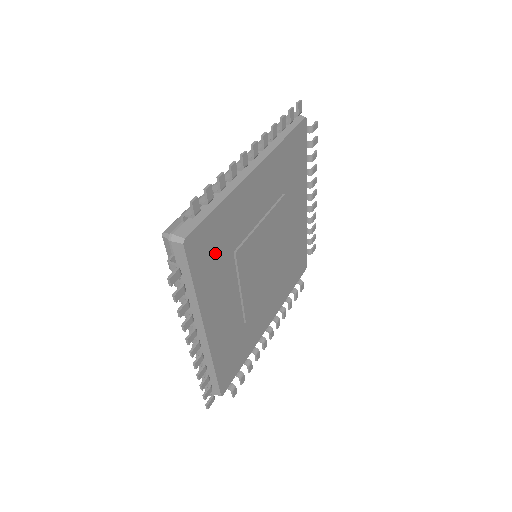
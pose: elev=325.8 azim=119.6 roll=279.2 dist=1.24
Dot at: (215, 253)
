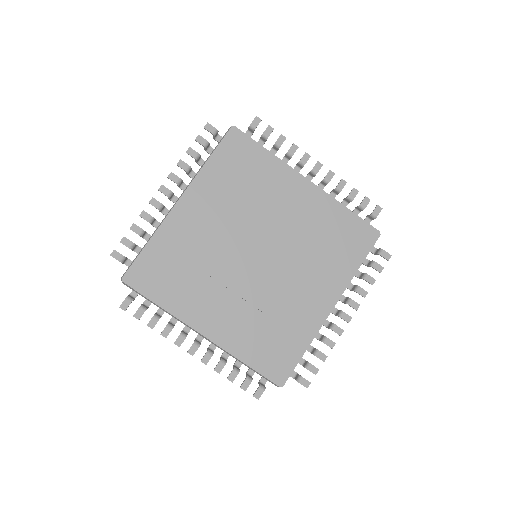
Dot at: (238, 169)
